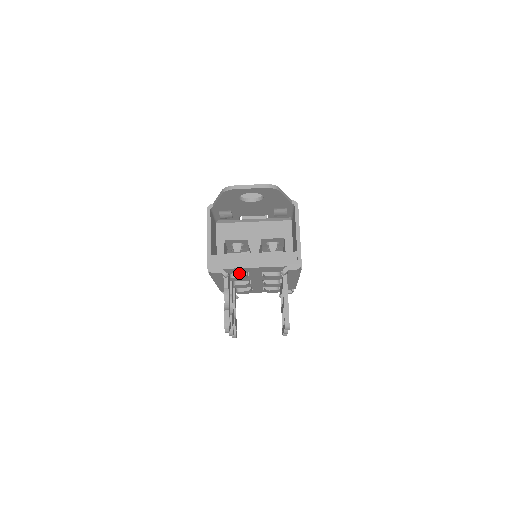
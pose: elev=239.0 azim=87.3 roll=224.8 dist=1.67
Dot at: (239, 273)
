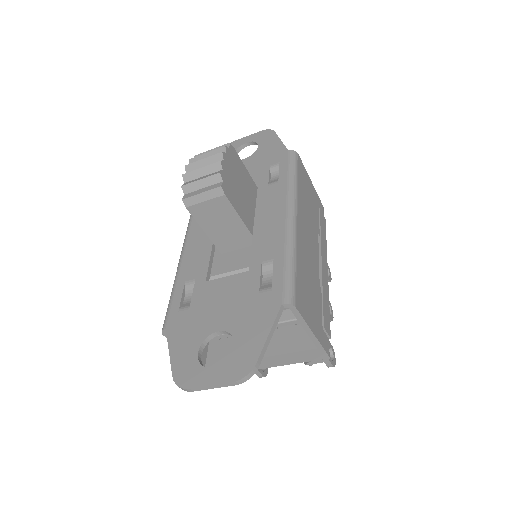
Dot at: occluded
